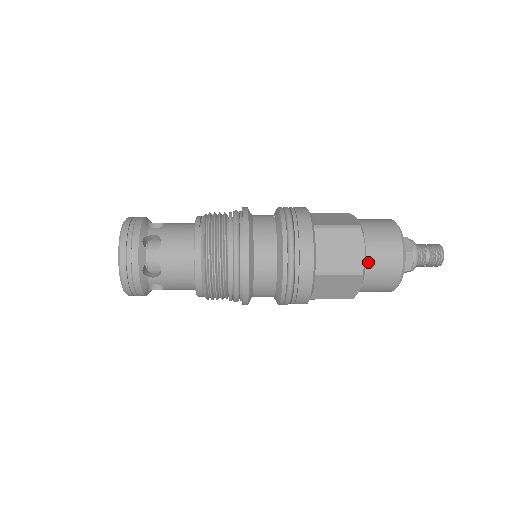
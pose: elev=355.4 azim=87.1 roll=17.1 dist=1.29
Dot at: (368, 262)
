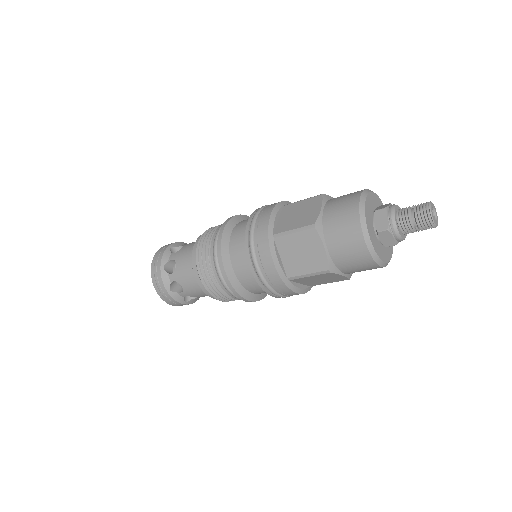
Dot at: (325, 218)
